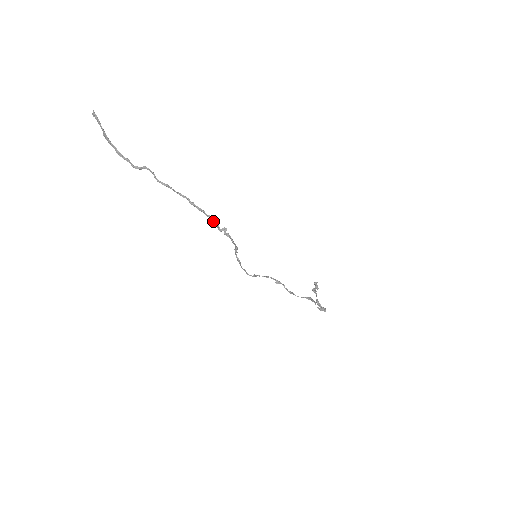
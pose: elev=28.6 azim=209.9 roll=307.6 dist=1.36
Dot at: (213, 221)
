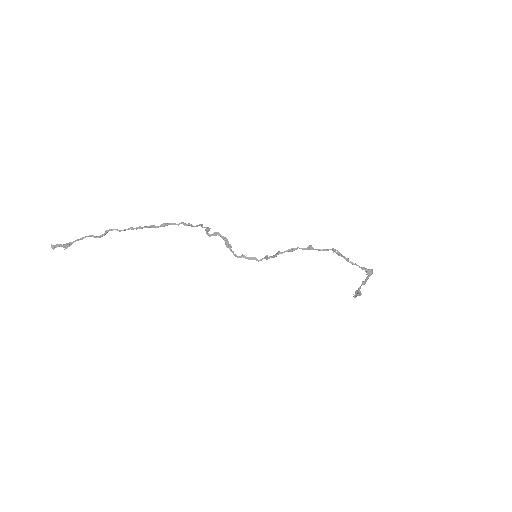
Dot at: (186, 225)
